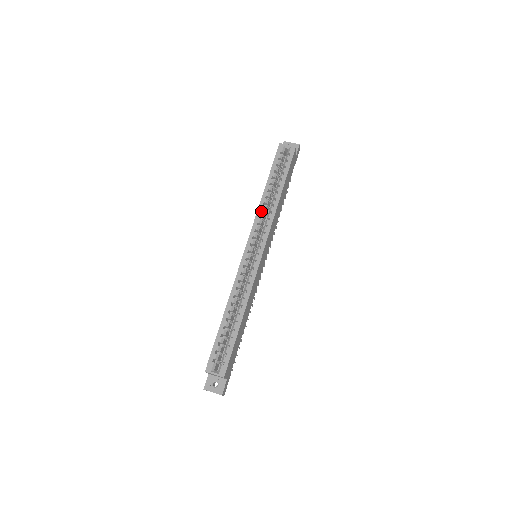
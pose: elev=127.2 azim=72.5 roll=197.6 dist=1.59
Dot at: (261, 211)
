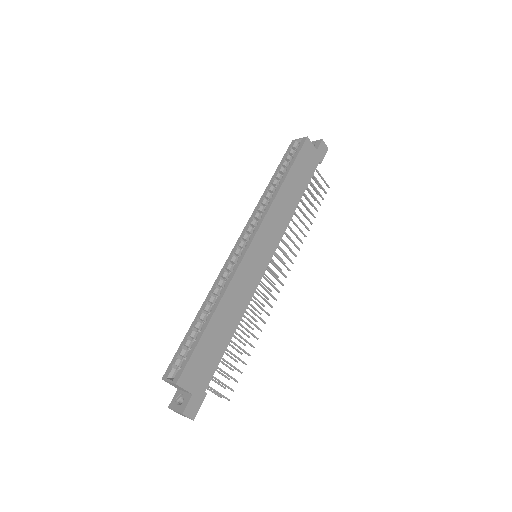
Dot at: (262, 206)
